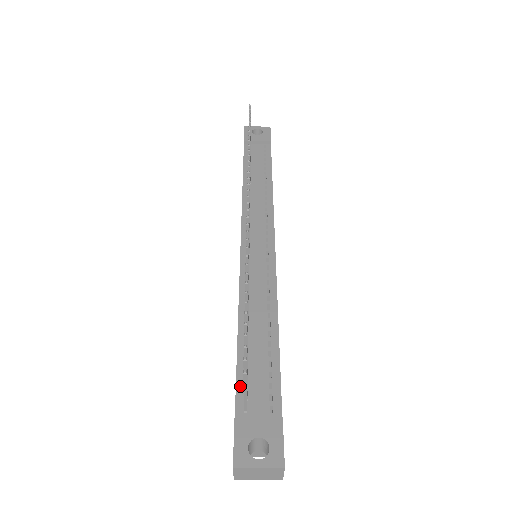
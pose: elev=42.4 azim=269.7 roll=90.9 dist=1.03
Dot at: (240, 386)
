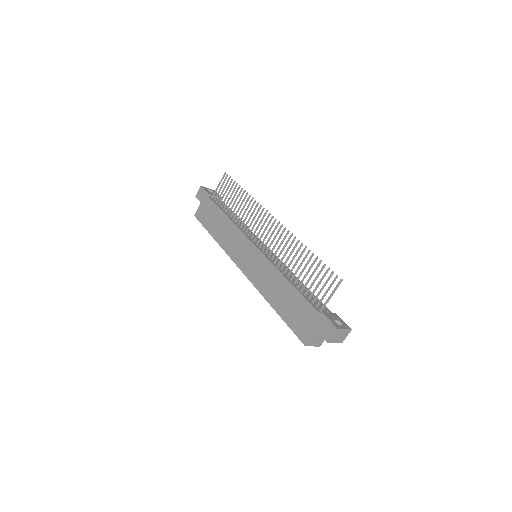
Dot at: (311, 303)
